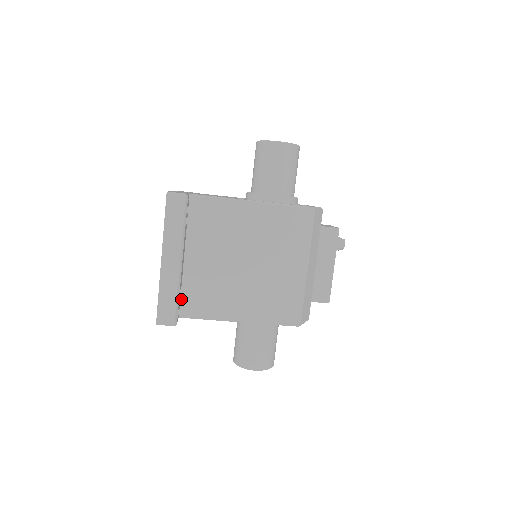
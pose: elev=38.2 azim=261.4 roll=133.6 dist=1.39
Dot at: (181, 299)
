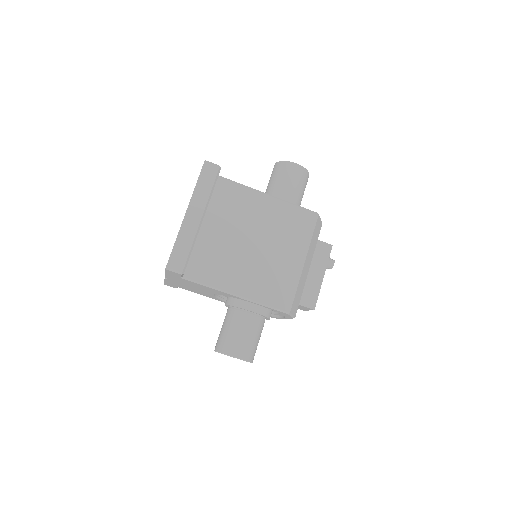
Dot at: (189, 261)
